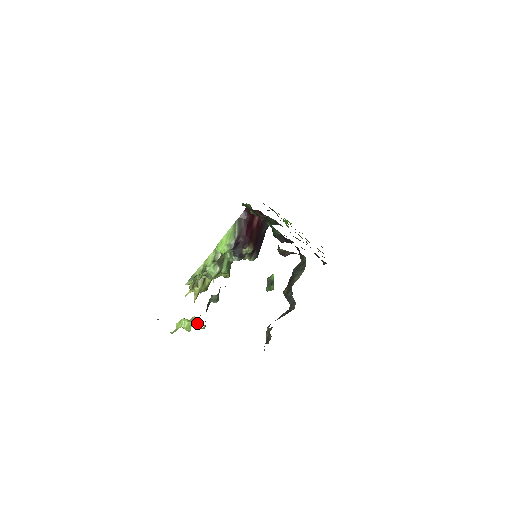
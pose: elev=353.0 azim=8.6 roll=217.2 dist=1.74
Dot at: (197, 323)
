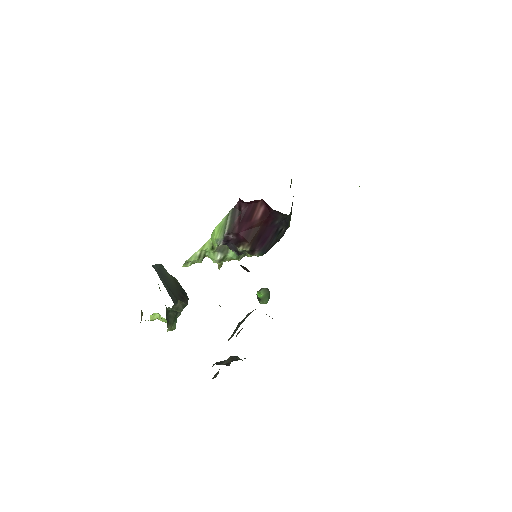
Dot at: occluded
